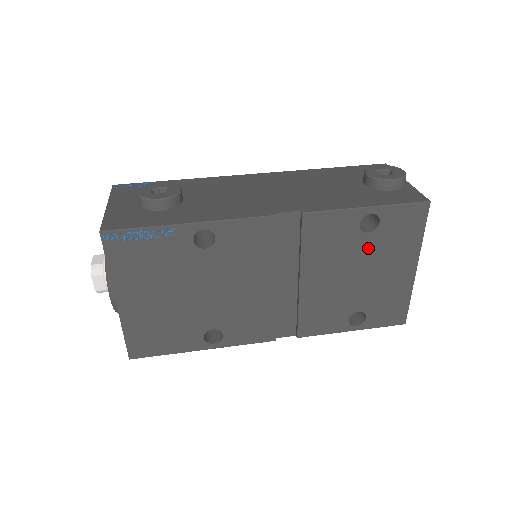
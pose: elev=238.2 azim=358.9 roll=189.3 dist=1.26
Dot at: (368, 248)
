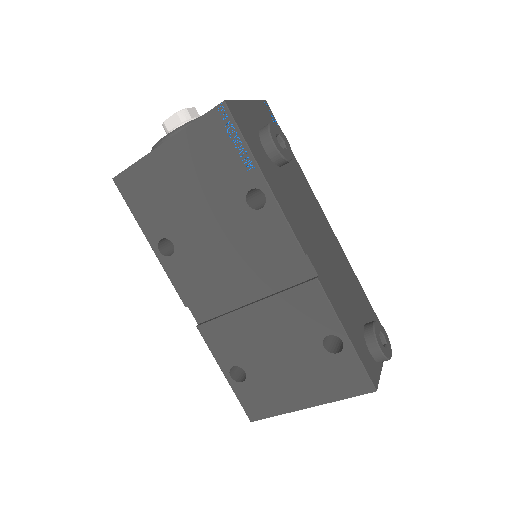
Dot at: (309, 353)
